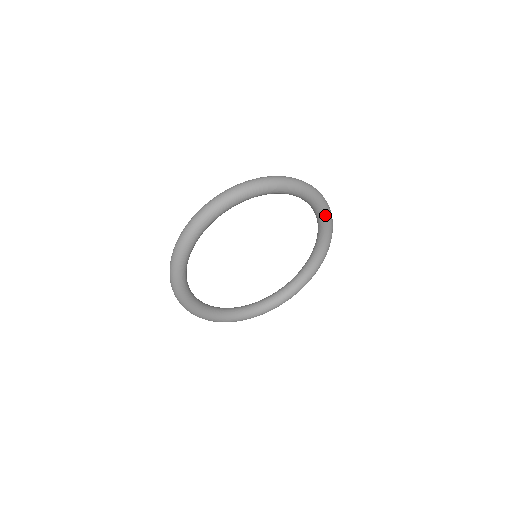
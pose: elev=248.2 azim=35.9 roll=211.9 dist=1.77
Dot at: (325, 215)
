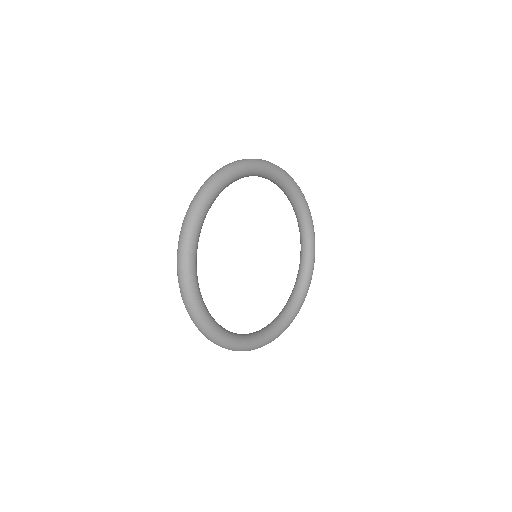
Dot at: (262, 169)
